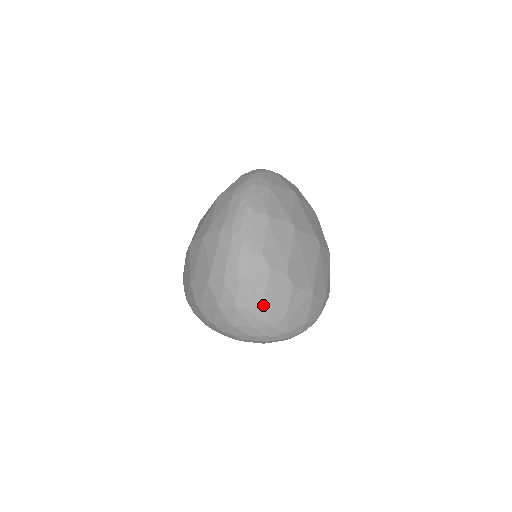
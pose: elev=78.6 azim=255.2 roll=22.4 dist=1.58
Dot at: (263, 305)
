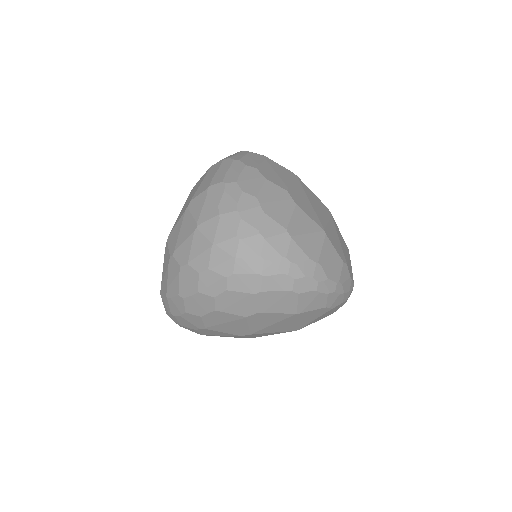
Dot at: (255, 208)
